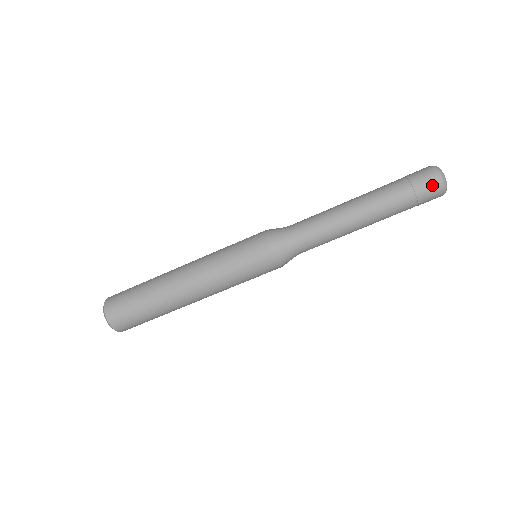
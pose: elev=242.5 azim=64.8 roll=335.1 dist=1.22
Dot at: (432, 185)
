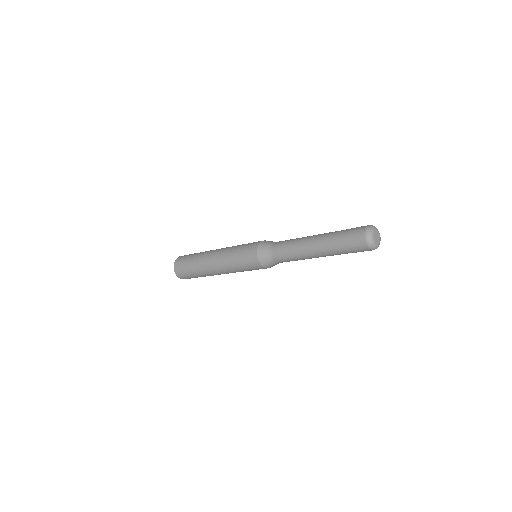
Dot at: (363, 248)
